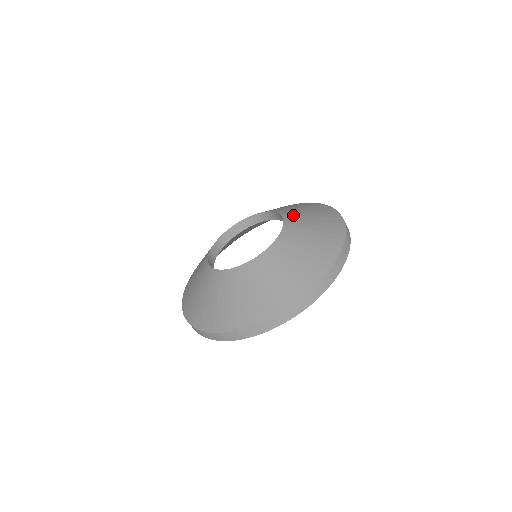
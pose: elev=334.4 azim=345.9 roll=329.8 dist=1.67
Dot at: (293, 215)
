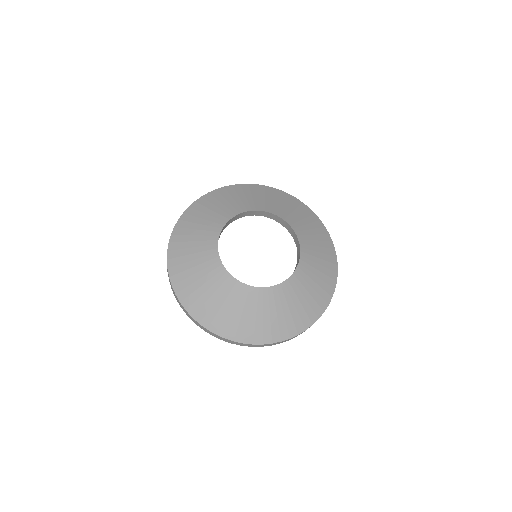
Dot at: (290, 217)
